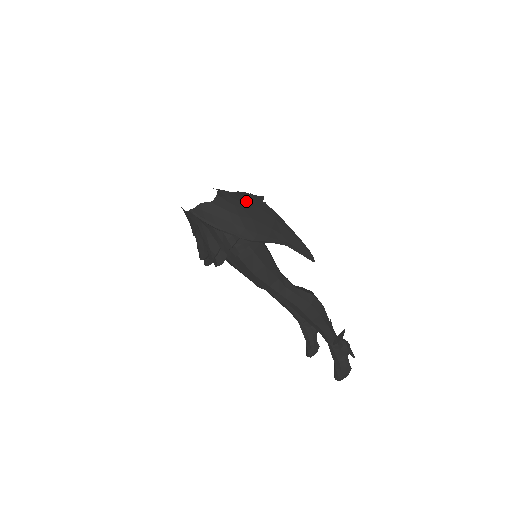
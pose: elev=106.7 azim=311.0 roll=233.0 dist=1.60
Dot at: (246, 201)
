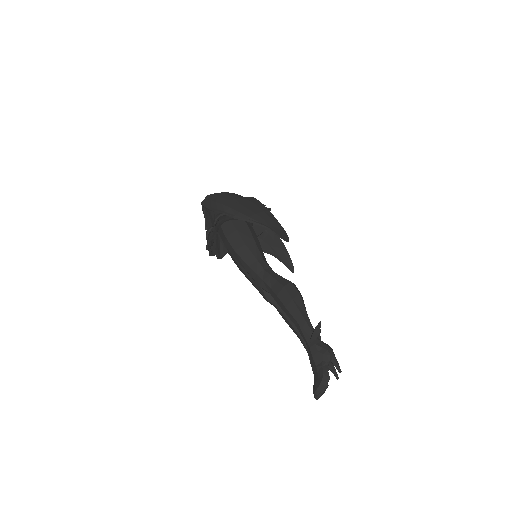
Dot at: (243, 197)
